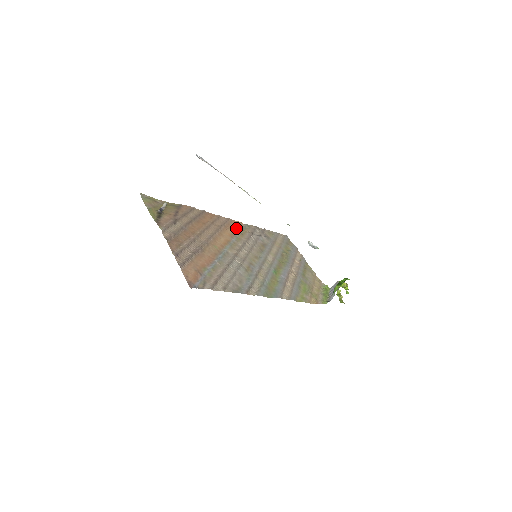
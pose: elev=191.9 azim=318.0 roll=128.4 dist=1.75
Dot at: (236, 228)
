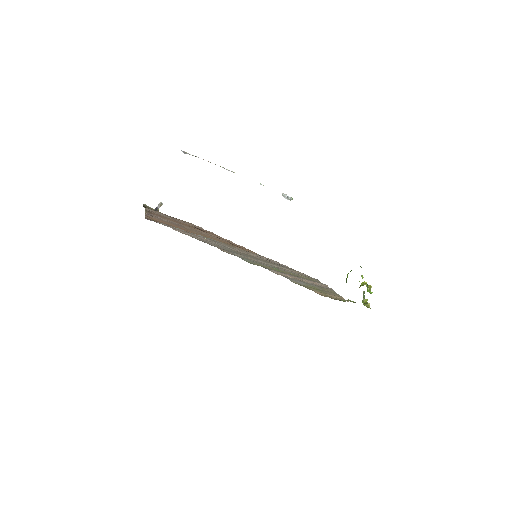
Dot at: (246, 250)
